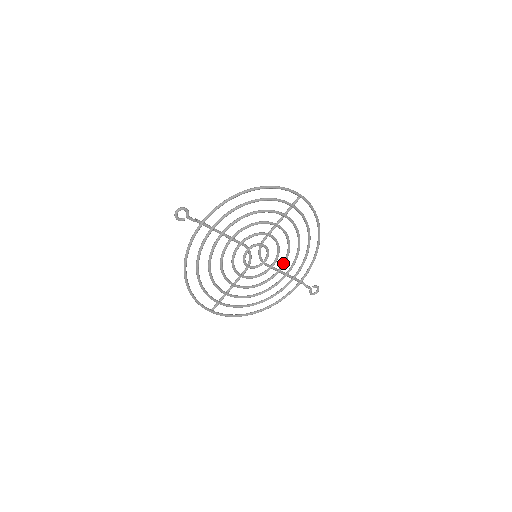
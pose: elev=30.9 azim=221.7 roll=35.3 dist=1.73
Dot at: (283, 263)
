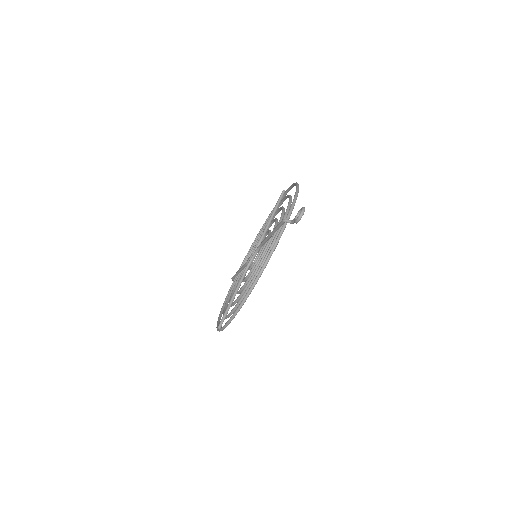
Dot at: occluded
